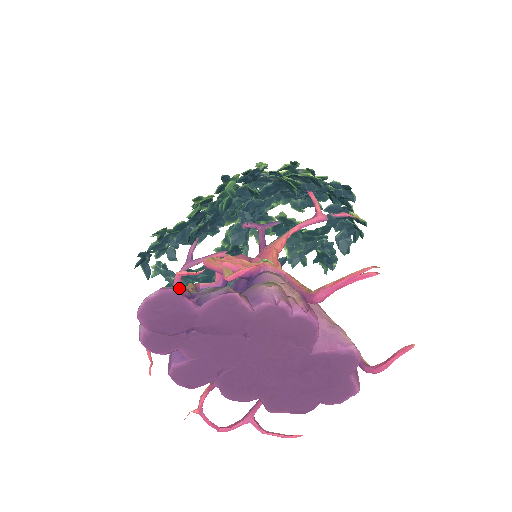
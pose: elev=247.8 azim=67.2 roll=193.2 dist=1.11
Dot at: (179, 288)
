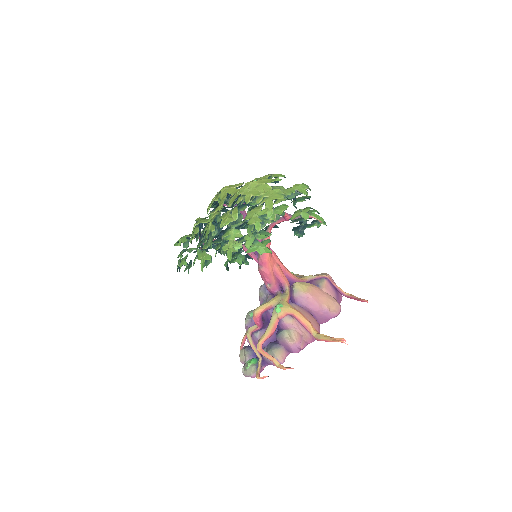
Dot at: (259, 375)
